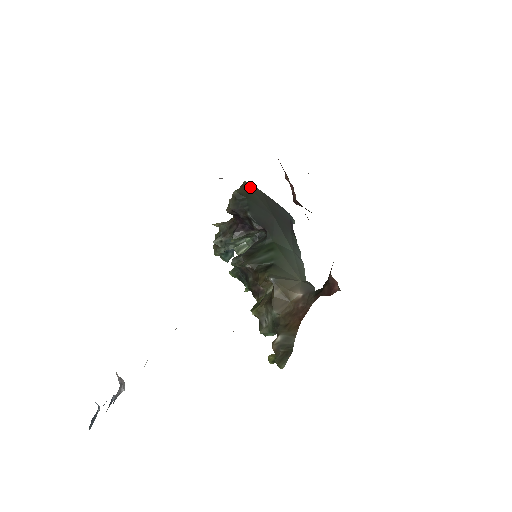
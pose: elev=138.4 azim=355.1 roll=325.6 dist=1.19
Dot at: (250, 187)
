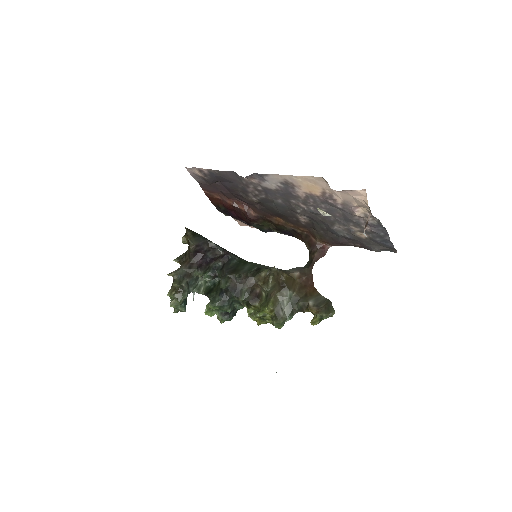
Dot at: occluded
